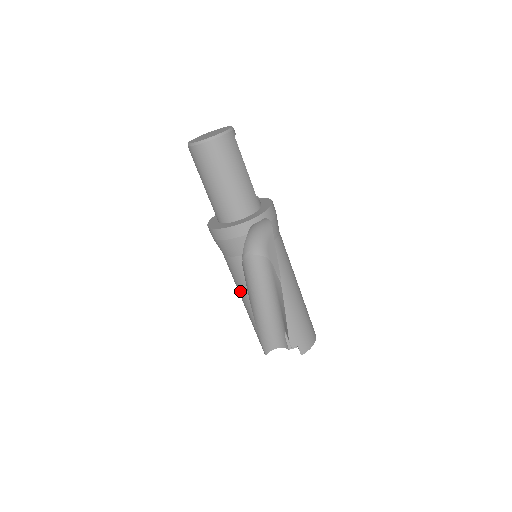
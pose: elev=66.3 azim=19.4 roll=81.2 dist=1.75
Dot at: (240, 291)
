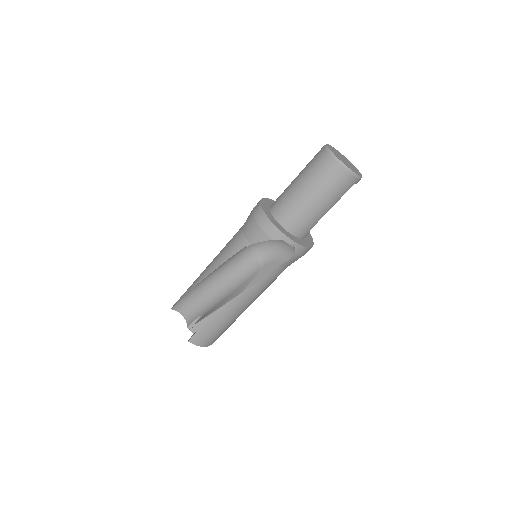
Dot at: (217, 258)
